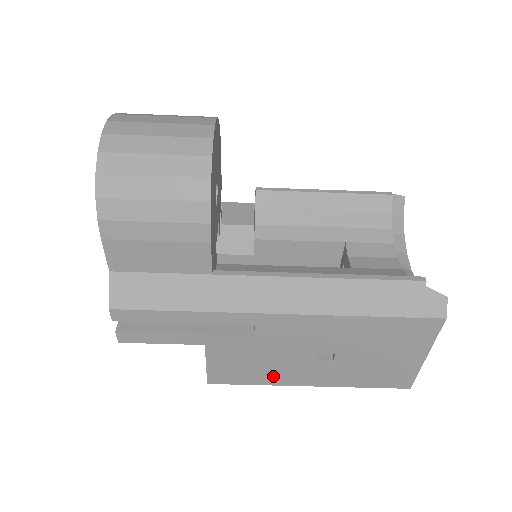
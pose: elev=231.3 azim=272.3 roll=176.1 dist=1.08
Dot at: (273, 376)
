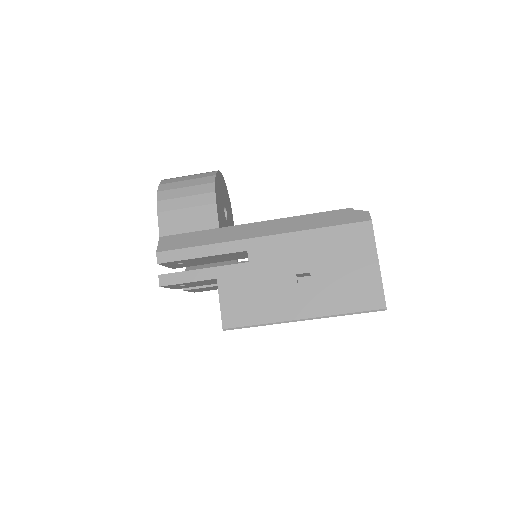
Dot at: (271, 310)
